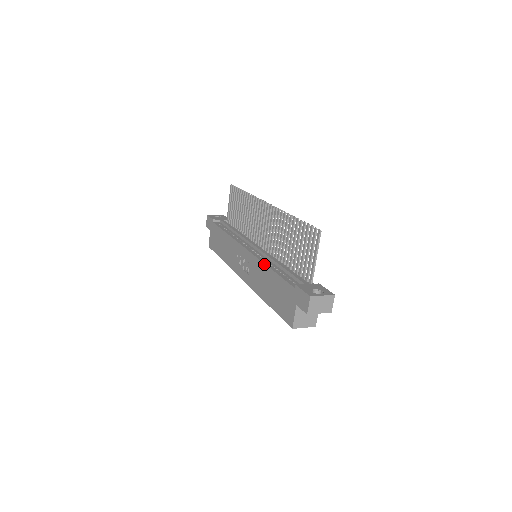
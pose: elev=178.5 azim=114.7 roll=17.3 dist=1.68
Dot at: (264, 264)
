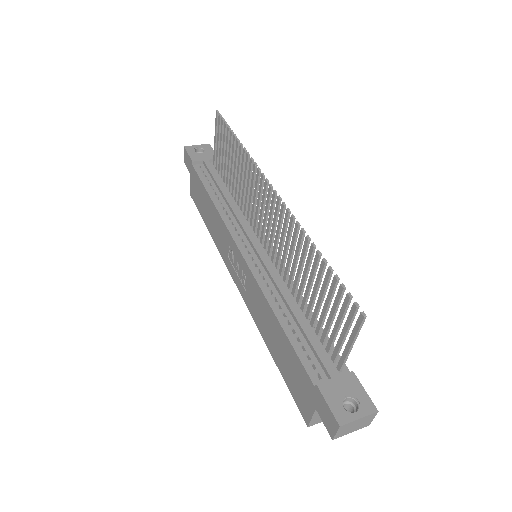
Dot at: (267, 303)
